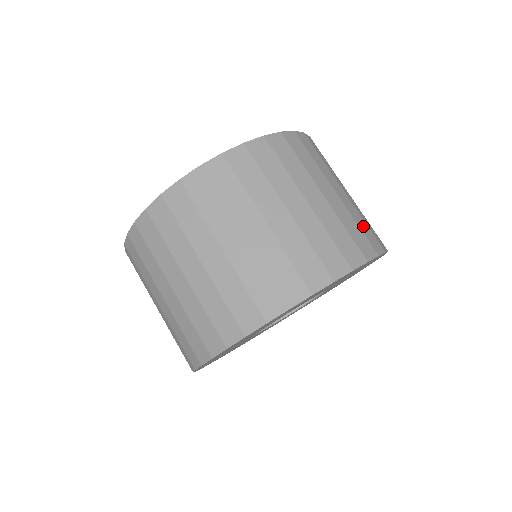
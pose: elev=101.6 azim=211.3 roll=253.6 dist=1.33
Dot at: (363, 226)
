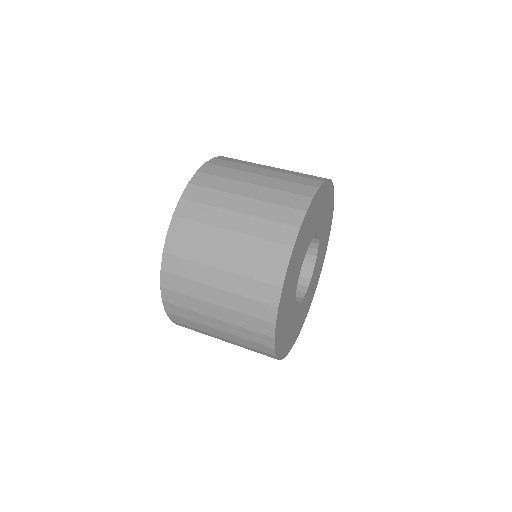
Dot at: occluded
